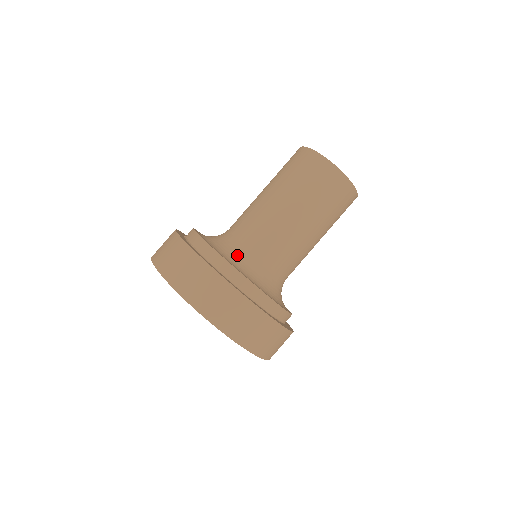
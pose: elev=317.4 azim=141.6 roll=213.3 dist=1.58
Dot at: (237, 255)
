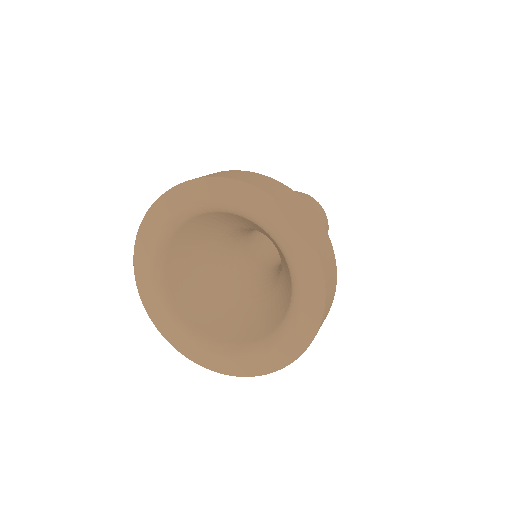
Dot at: occluded
